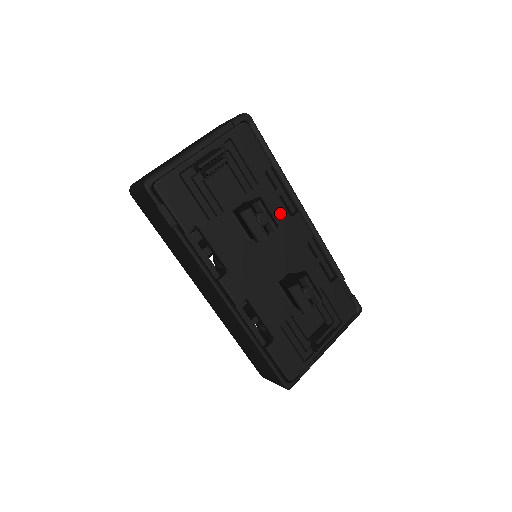
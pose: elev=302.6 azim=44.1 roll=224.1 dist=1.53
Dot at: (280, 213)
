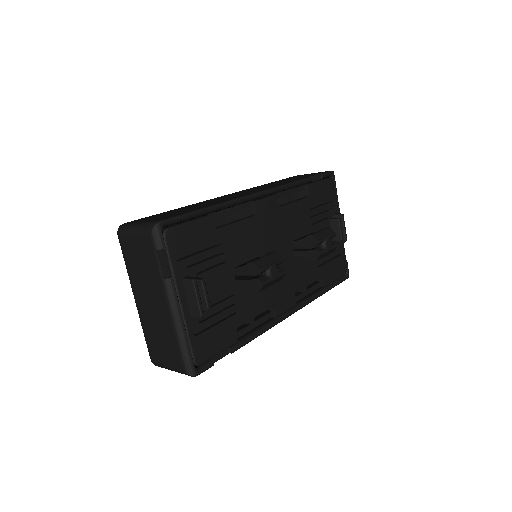
Dot at: (250, 227)
